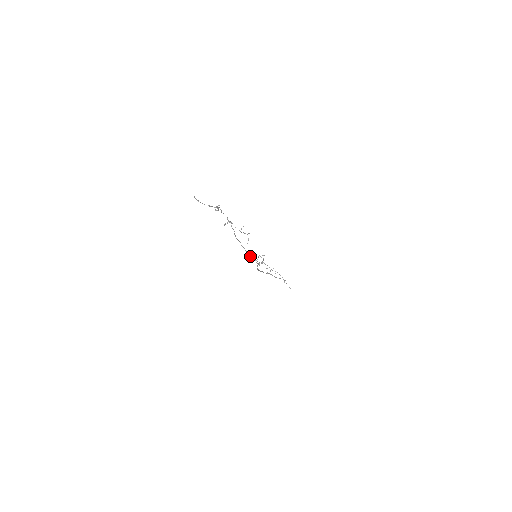
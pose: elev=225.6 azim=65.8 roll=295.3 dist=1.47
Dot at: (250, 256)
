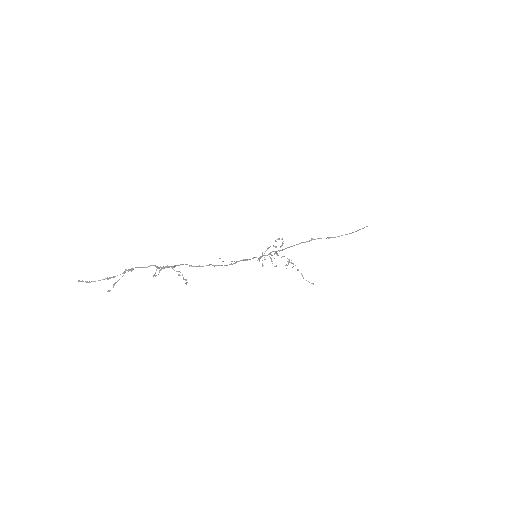
Dot at: (245, 260)
